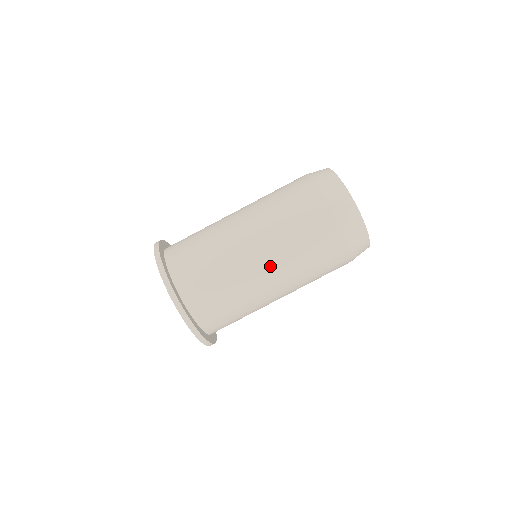
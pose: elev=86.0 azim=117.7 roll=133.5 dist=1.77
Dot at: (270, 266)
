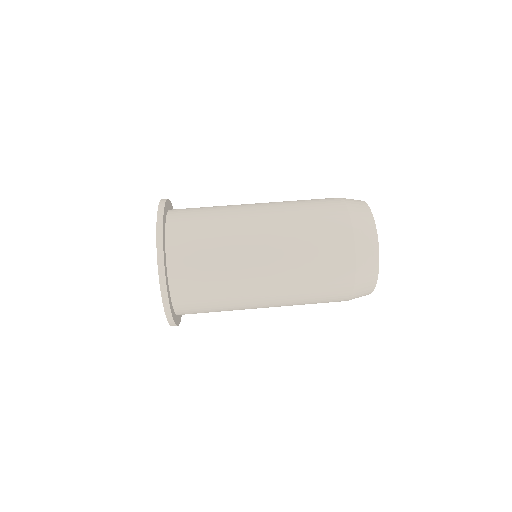
Dot at: (264, 209)
